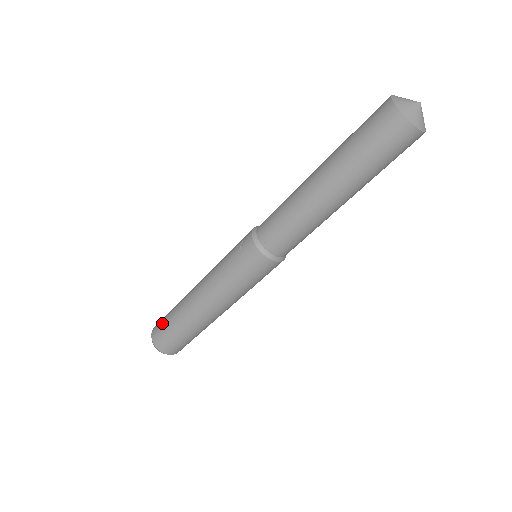
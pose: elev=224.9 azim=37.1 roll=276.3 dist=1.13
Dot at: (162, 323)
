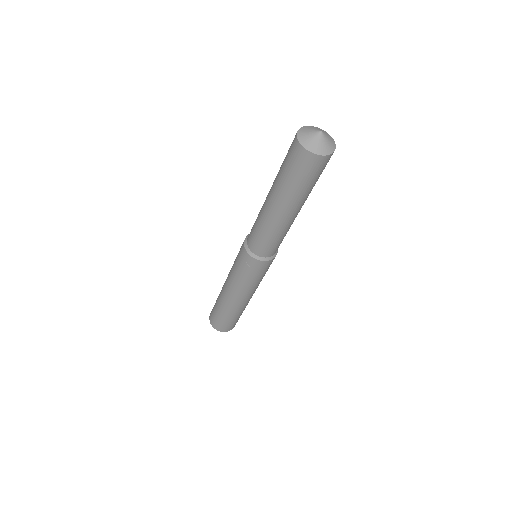
Dot at: (219, 322)
